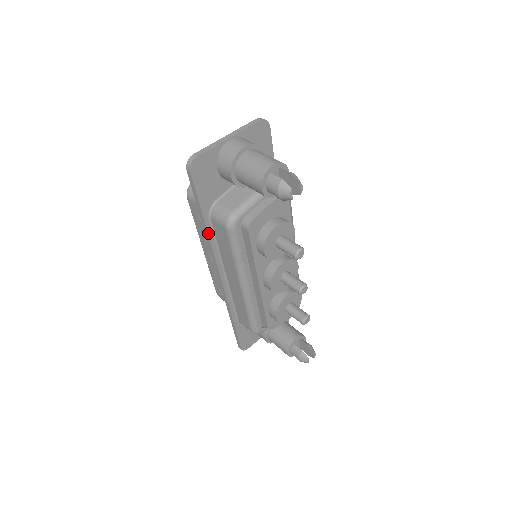
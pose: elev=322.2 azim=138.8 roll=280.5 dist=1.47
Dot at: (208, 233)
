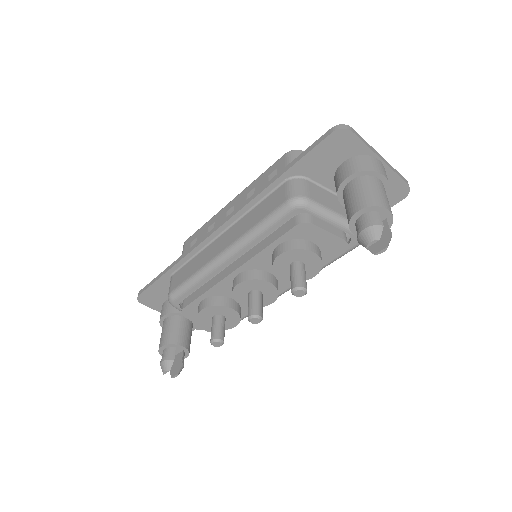
Dot at: (267, 187)
